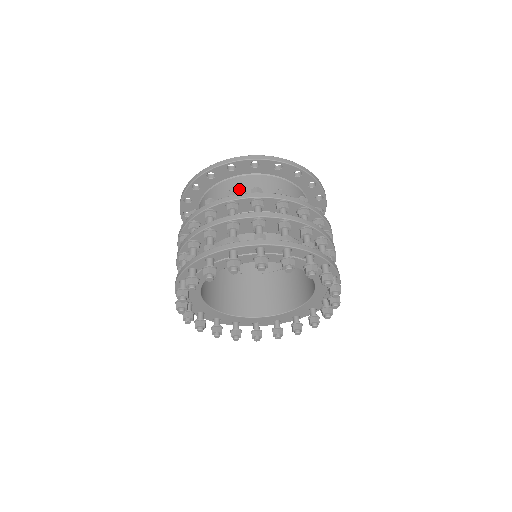
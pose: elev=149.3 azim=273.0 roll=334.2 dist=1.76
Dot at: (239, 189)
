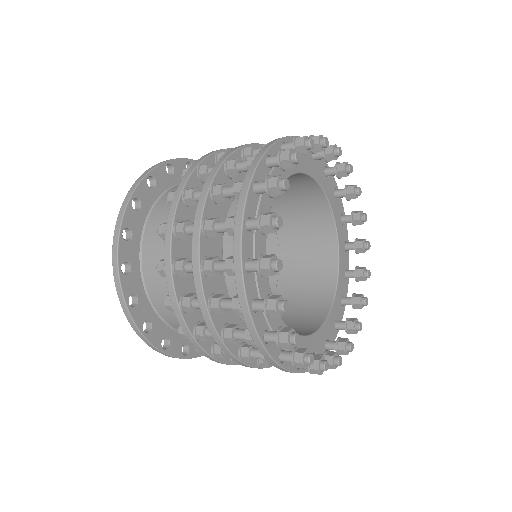
Dot at: occluded
